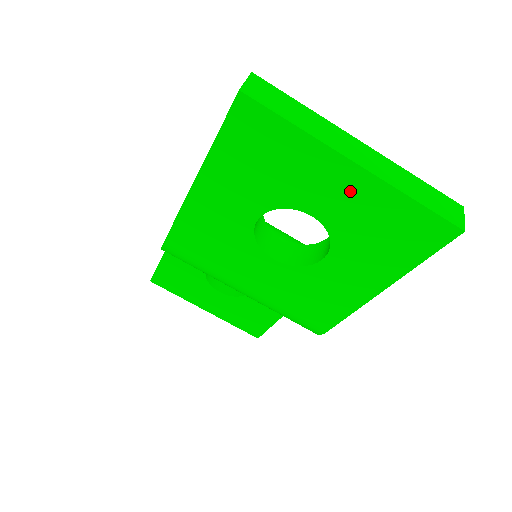
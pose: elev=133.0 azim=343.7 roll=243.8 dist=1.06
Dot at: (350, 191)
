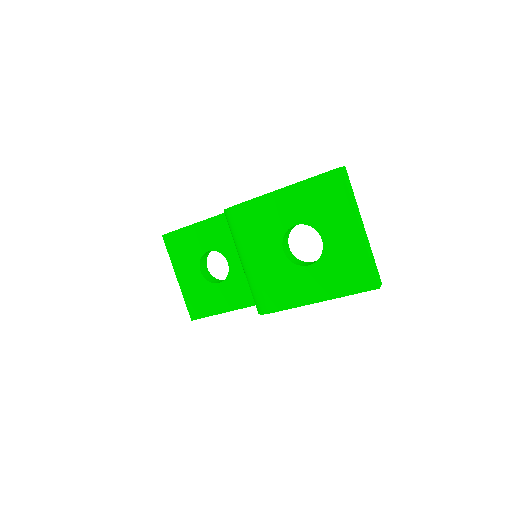
Dot at: (348, 238)
